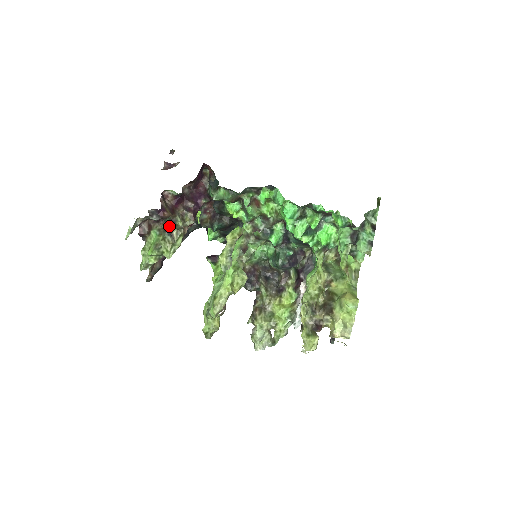
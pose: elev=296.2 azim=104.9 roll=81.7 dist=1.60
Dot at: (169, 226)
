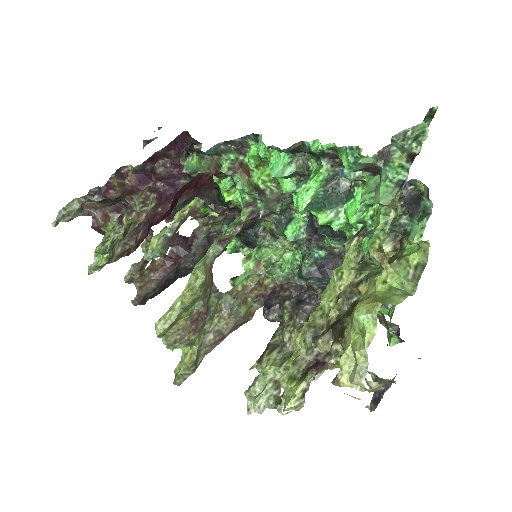
Dot at: (123, 212)
